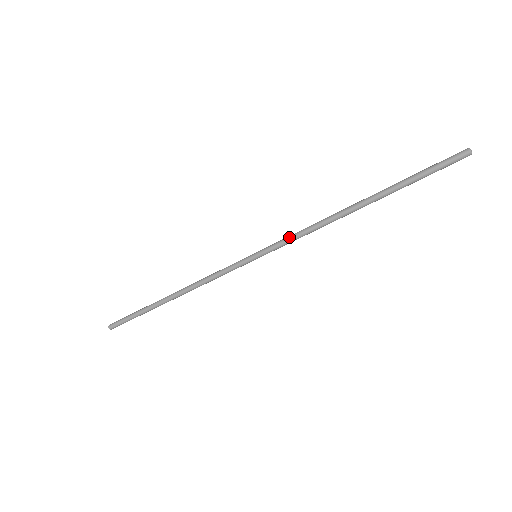
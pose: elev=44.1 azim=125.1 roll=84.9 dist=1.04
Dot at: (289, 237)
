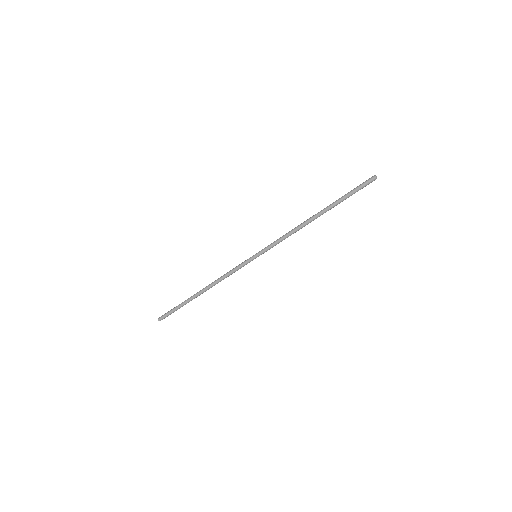
Dot at: (276, 241)
